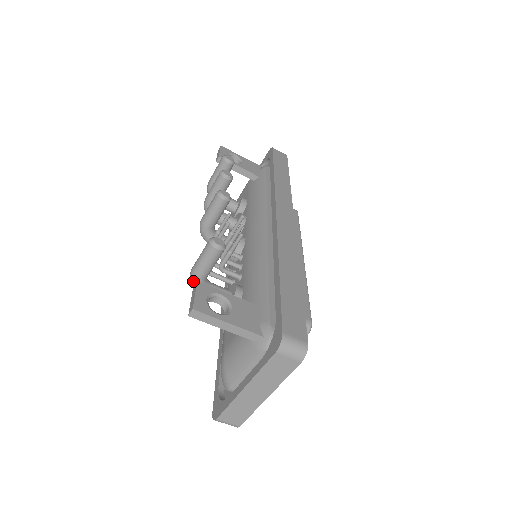
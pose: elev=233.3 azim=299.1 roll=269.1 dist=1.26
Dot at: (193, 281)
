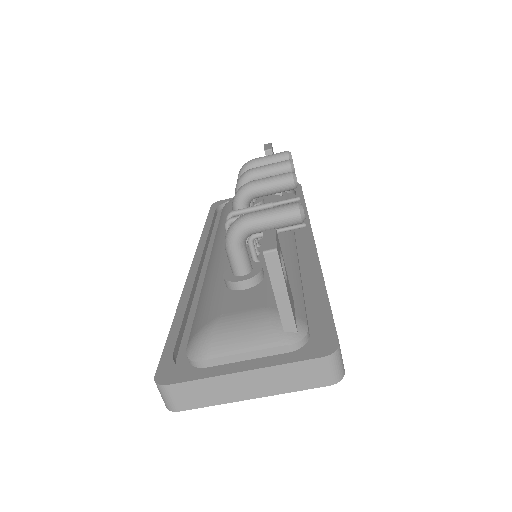
Dot at: (241, 225)
